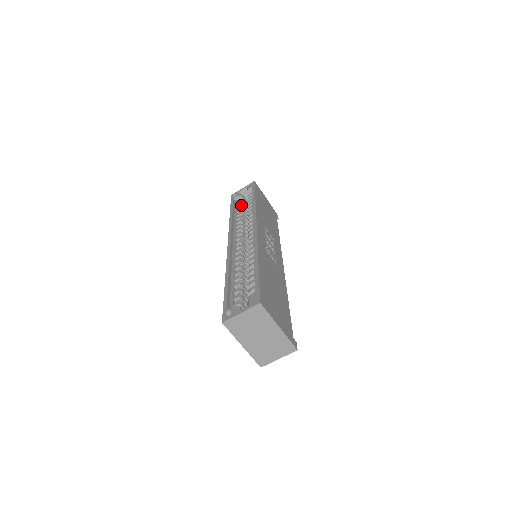
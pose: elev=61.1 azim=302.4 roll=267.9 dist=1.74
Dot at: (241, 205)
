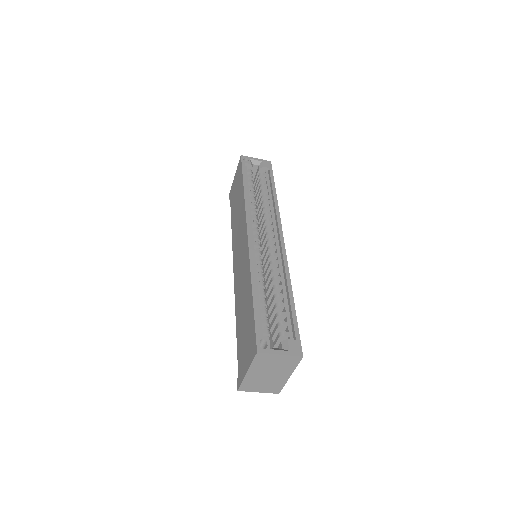
Dot at: (252, 180)
